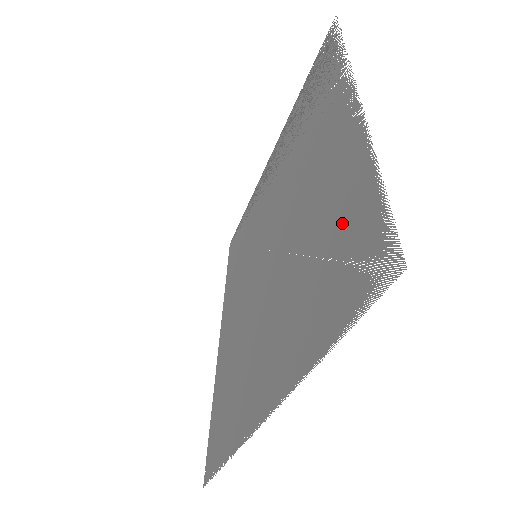
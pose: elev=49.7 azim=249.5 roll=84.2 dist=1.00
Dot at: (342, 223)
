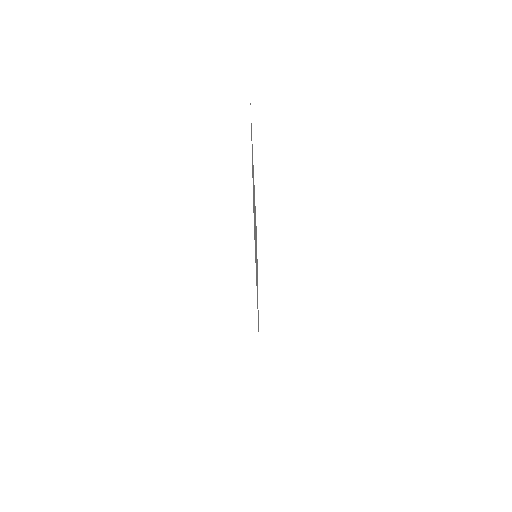
Dot at: occluded
